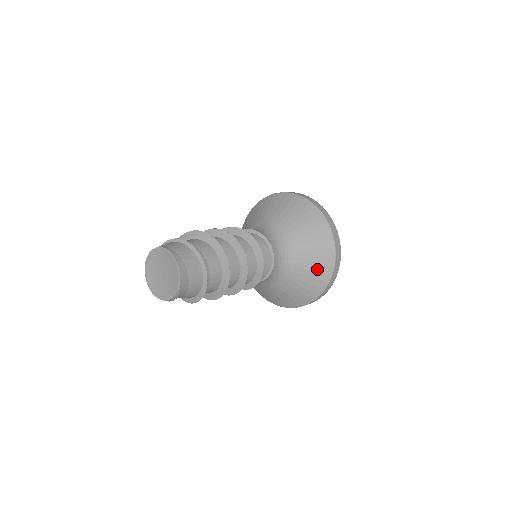
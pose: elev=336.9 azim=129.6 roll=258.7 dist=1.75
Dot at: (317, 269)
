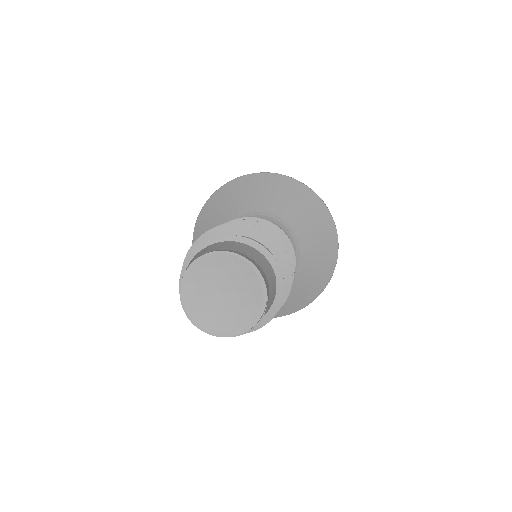
Dot at: (324, 248)
